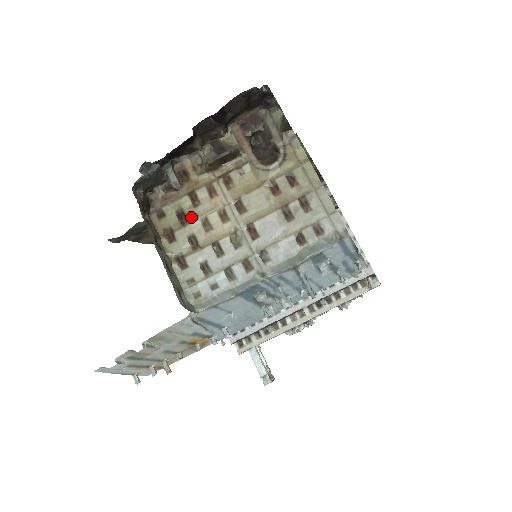
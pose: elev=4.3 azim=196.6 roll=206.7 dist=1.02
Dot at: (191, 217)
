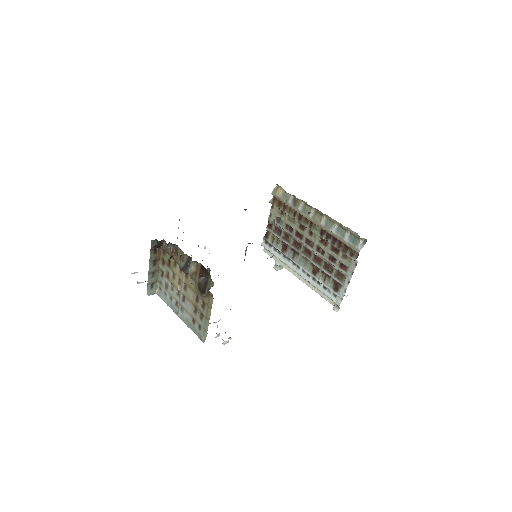
Dot at: (171, 267)
